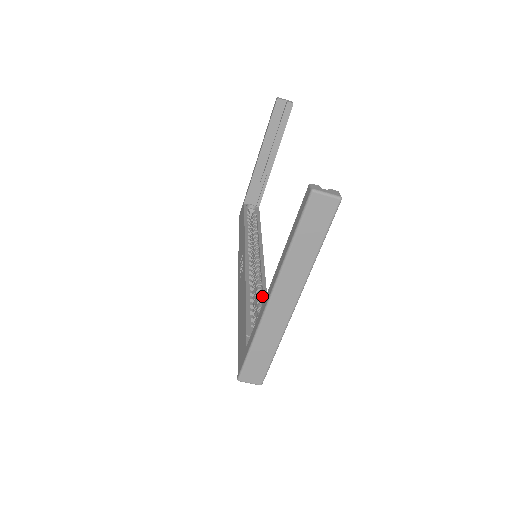
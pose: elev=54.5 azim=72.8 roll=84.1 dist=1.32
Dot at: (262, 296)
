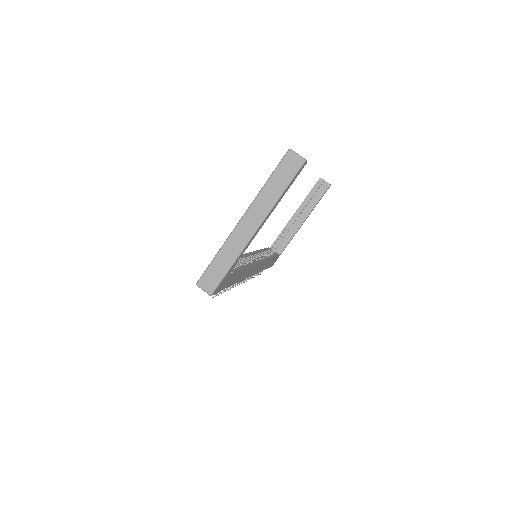
Dot at: occluded
